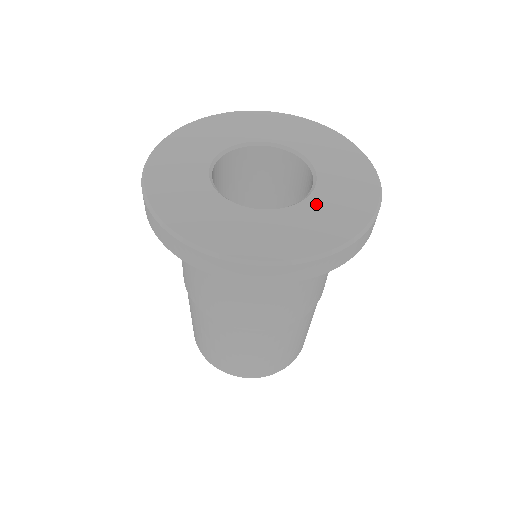
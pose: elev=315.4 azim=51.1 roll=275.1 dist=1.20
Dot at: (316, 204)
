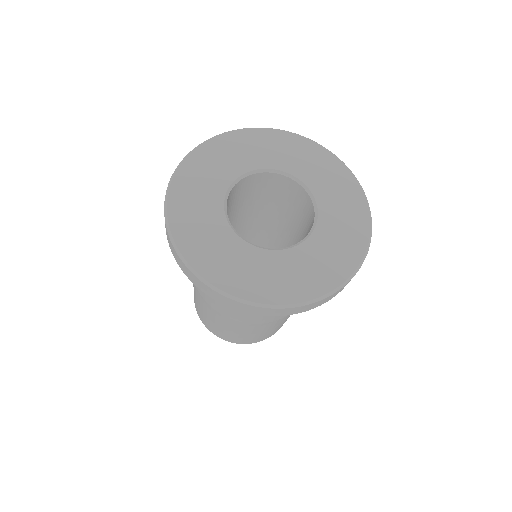
Dot at: (328, 216)
